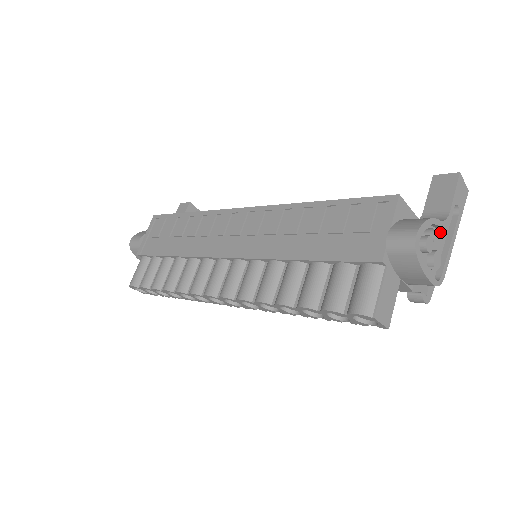
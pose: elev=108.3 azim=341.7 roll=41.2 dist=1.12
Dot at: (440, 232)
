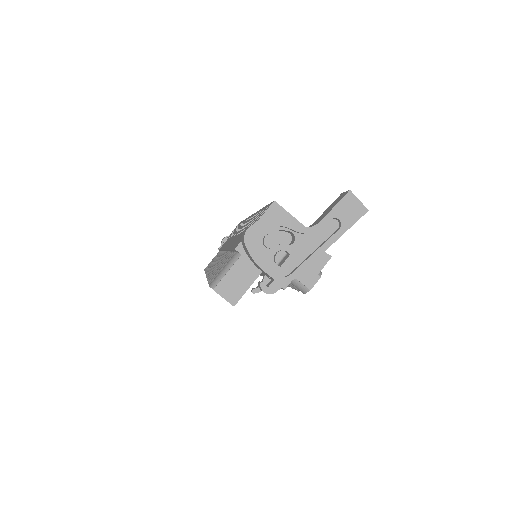
Dot at: (307, 239)
